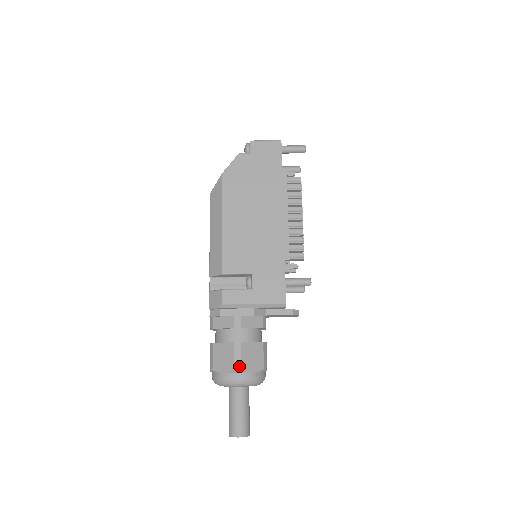
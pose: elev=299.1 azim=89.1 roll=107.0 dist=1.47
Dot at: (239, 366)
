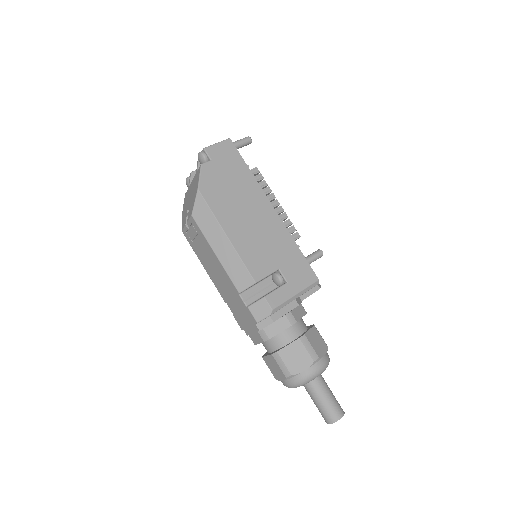
Dot at: (315, 355)
